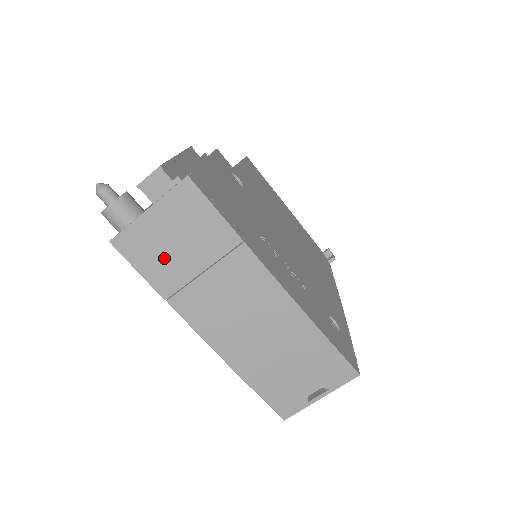
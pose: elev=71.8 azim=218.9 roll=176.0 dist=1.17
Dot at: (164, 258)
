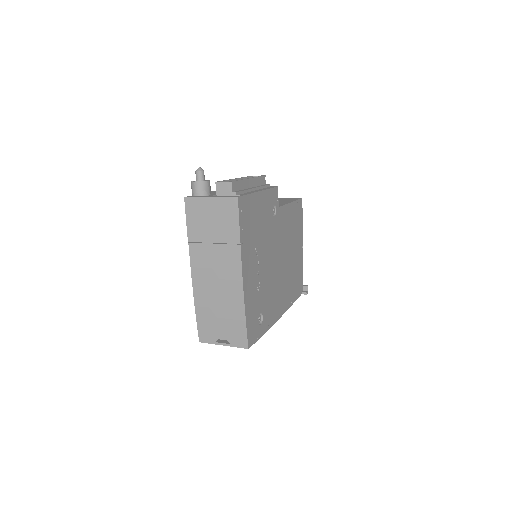
Dot at: (202, 223)
